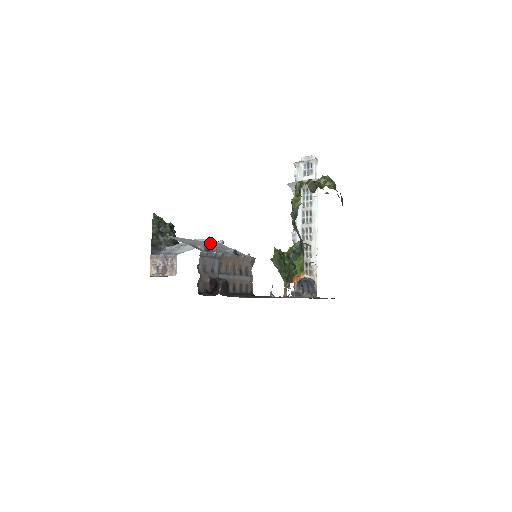
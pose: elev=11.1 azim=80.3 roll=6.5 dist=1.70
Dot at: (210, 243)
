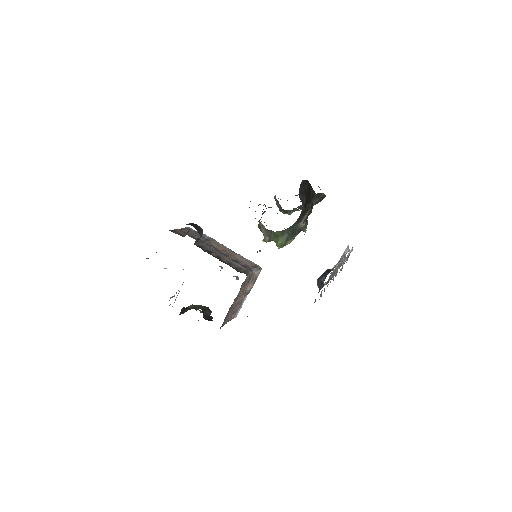
Dot at: occluded
